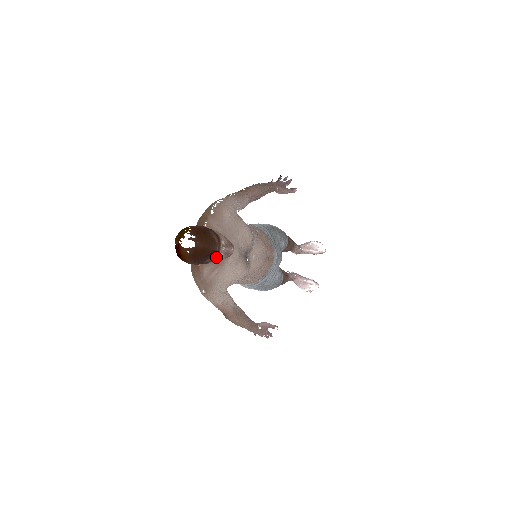
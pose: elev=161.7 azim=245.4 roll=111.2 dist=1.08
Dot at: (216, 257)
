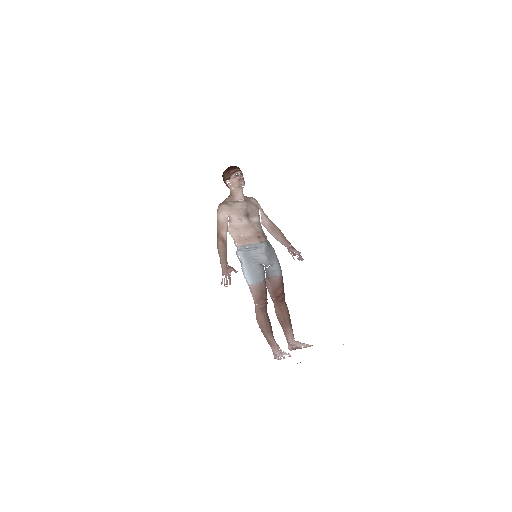
Dot at: (235, 172)
